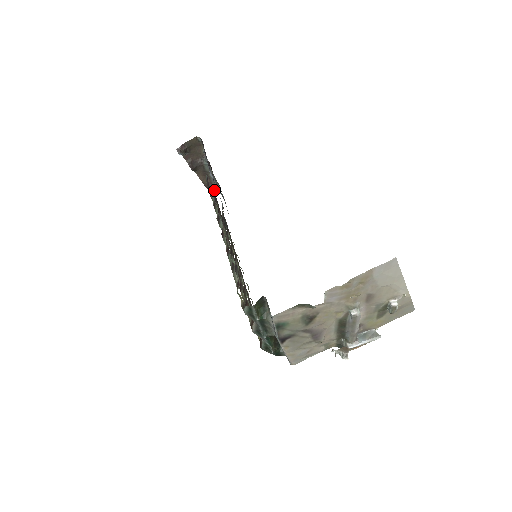
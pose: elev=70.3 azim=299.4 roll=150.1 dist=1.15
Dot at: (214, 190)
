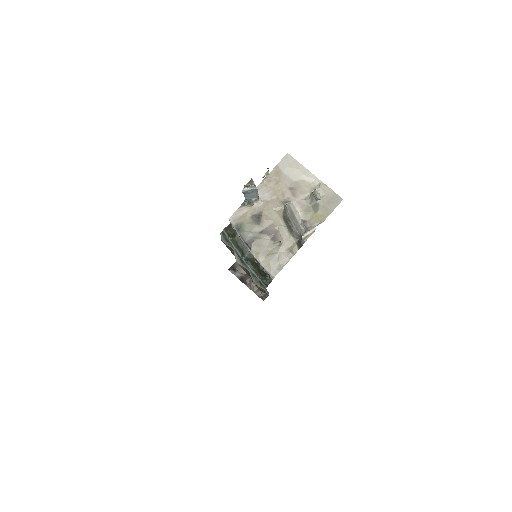
Dot at: (265, 297)
